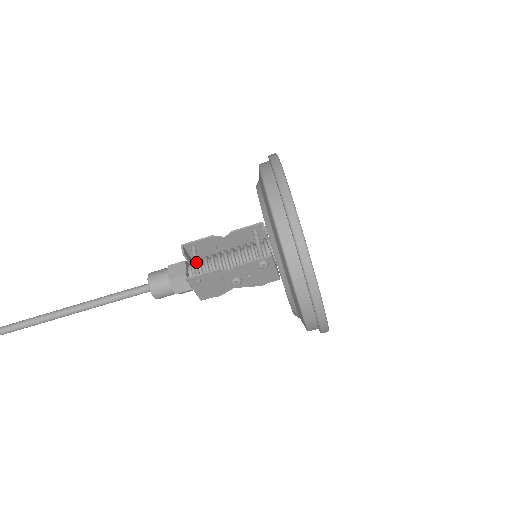
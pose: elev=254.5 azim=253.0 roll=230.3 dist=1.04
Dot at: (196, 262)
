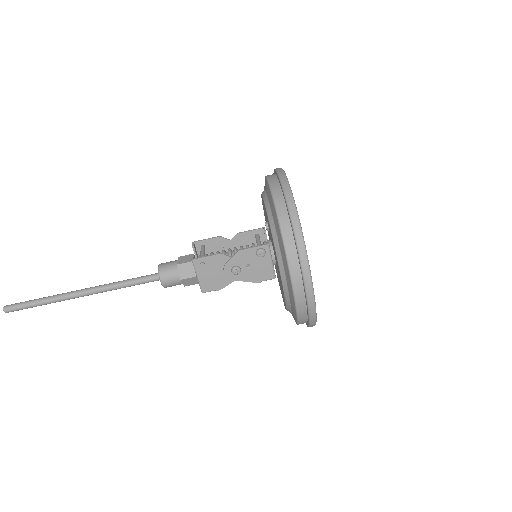
Dot at: (203, 253)
